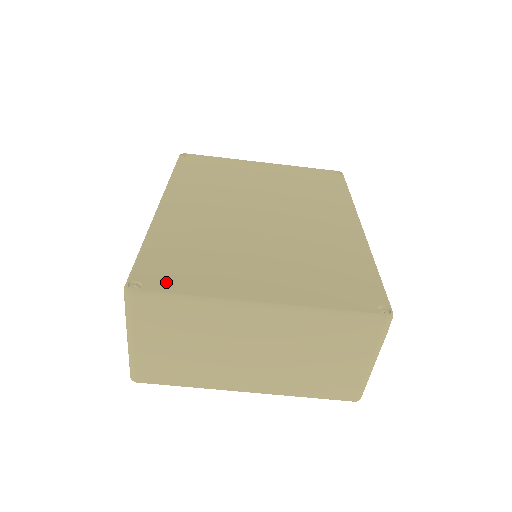
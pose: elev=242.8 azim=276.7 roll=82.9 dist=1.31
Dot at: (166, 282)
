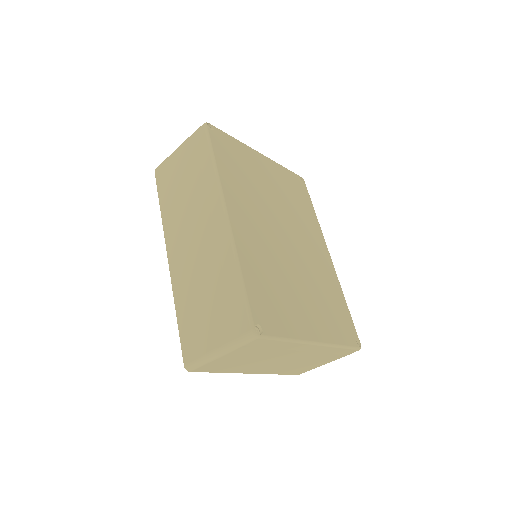
Dot at: (272, 325)
